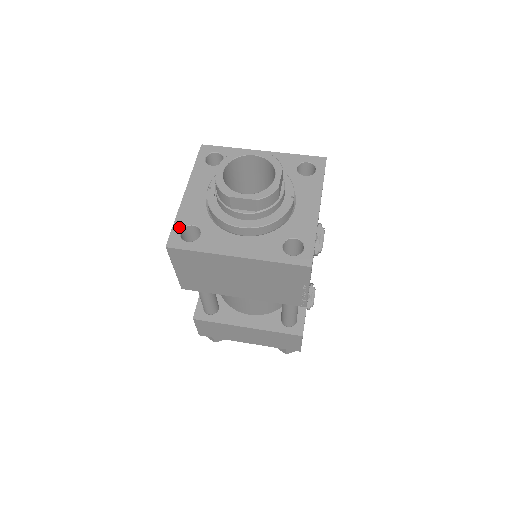
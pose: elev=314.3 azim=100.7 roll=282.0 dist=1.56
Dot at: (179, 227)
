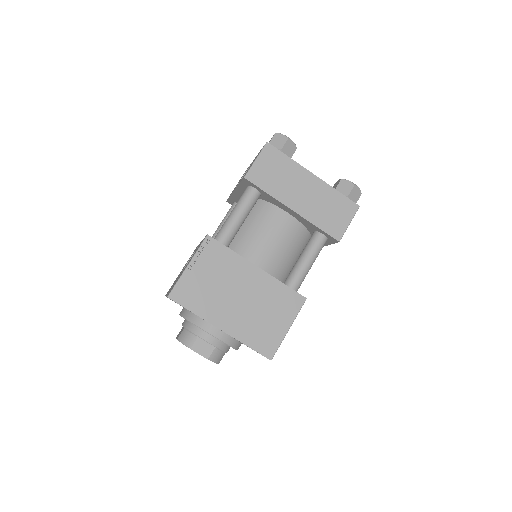
Dot at: occluded
